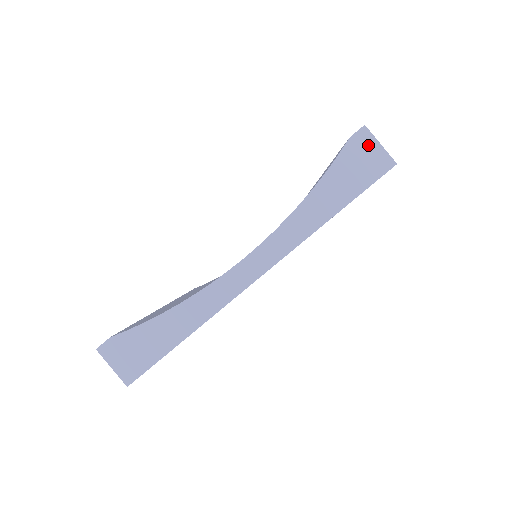
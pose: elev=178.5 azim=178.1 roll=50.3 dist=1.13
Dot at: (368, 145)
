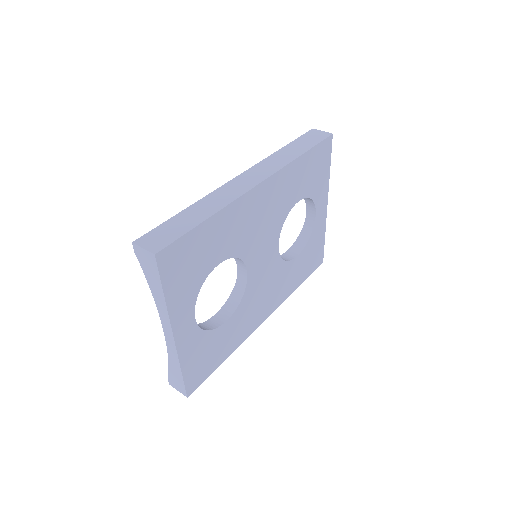
Dot at: (141, 252)
